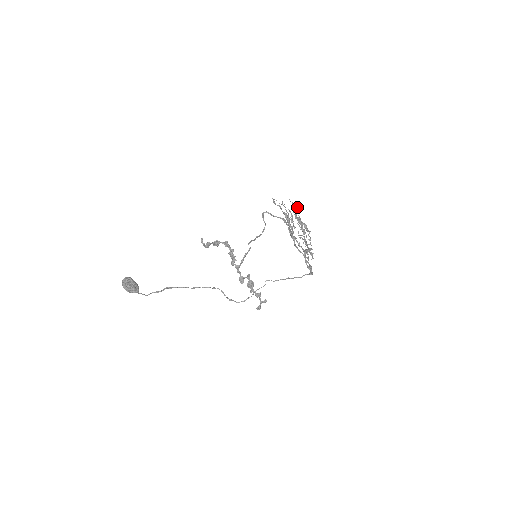
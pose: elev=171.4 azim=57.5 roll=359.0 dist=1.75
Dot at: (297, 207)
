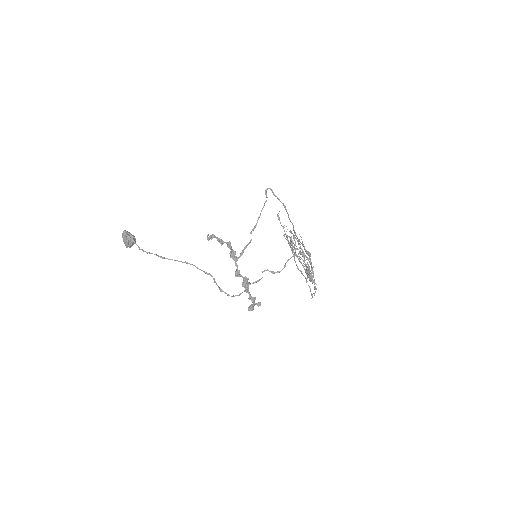
Dot at: (300, 244)
